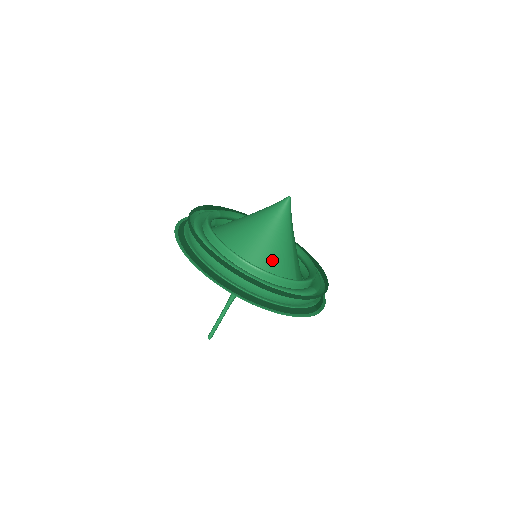
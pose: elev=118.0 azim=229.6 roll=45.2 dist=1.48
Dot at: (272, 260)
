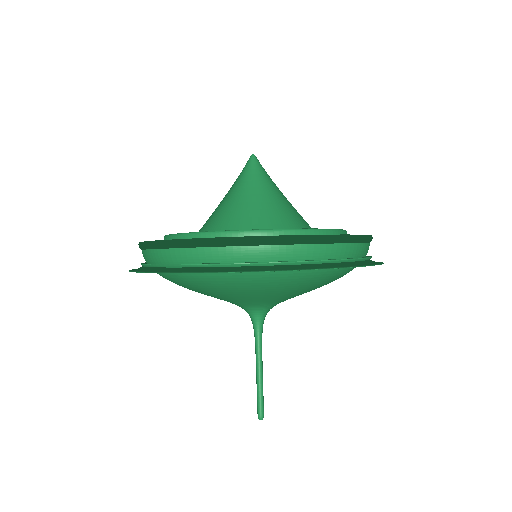
Dot at: (303, 226)
